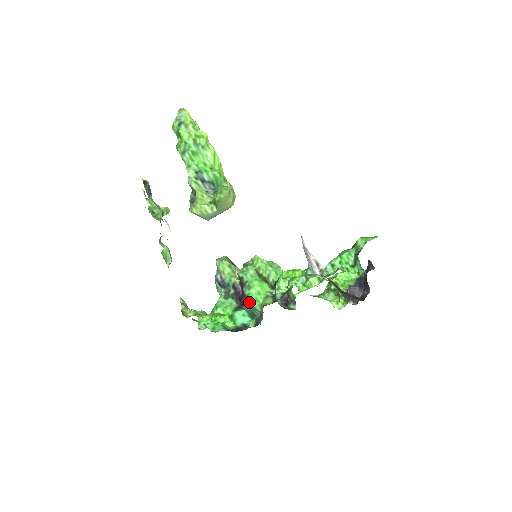
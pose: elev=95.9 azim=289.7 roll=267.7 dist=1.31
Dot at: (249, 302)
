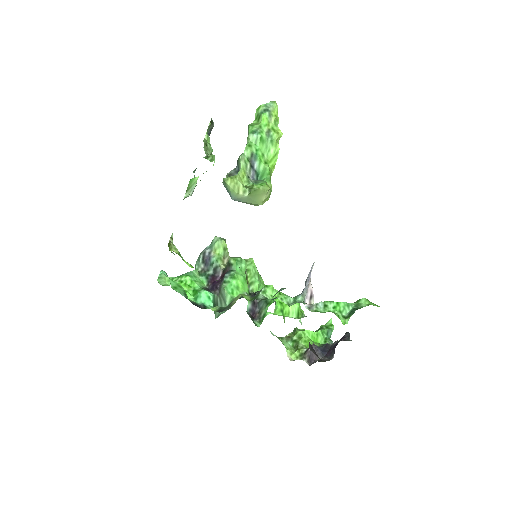
Dot at: (224, 288)
